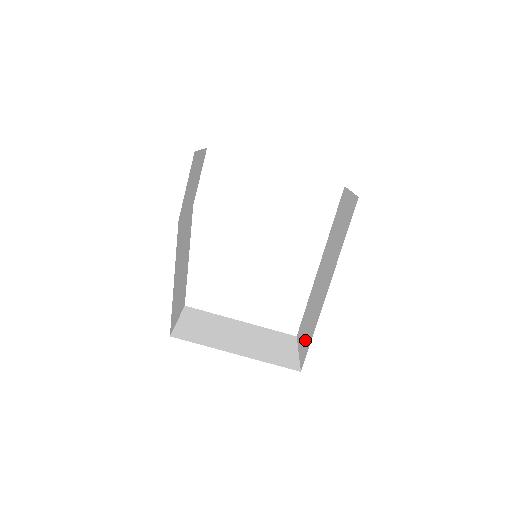
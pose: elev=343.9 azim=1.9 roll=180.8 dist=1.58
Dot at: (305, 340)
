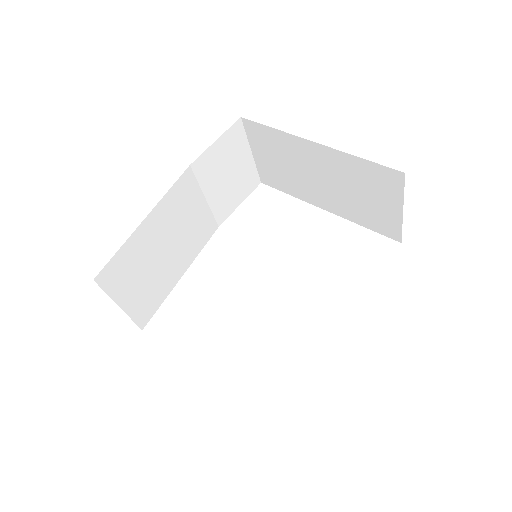
Dot at: occluded
